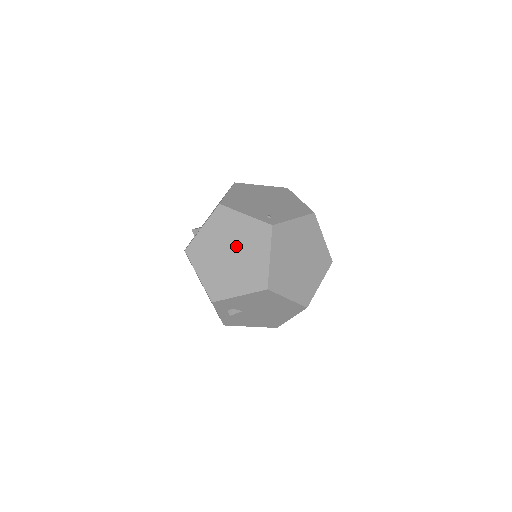
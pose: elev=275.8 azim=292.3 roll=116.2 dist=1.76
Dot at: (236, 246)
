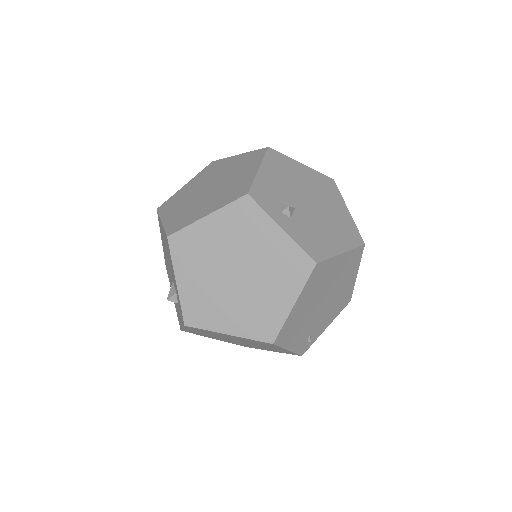
Dot at: (206, 184)
